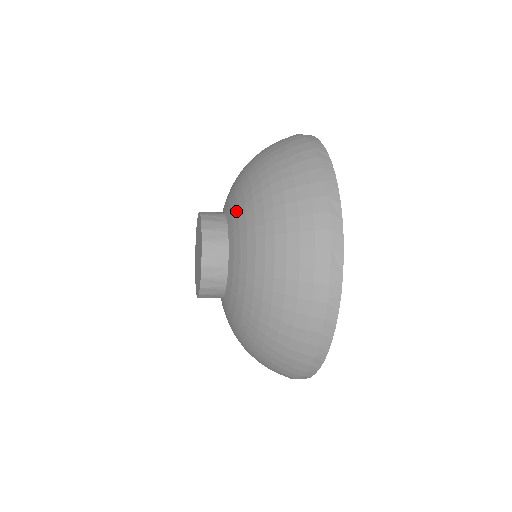
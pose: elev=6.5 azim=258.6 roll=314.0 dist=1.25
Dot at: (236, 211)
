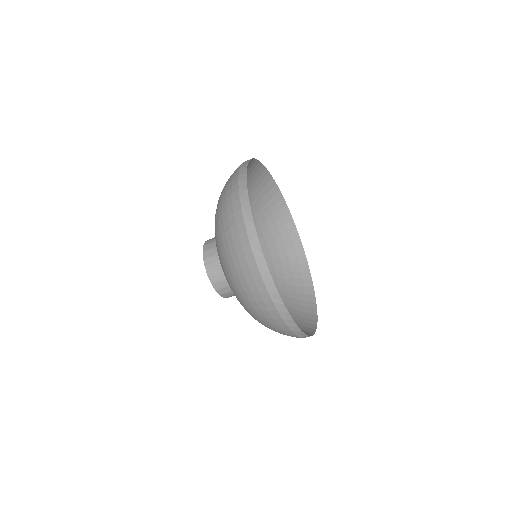
Dot at: occluded
